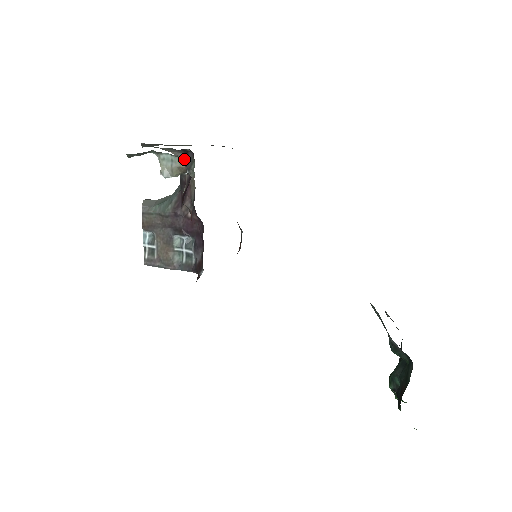
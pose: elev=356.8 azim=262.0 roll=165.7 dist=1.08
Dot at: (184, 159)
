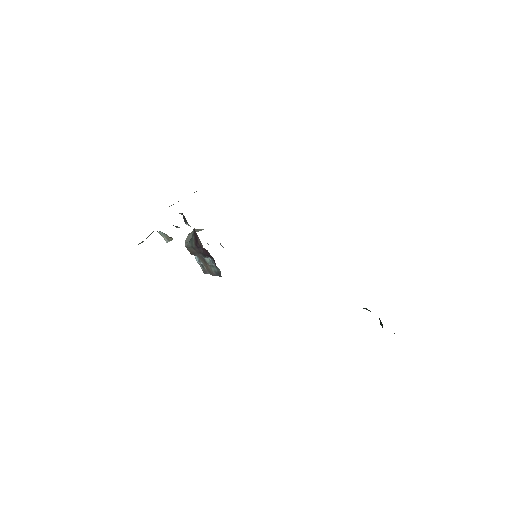
Dot at: (183, 217)
